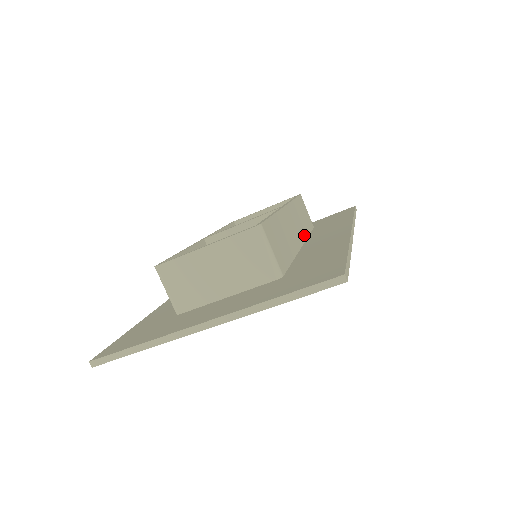
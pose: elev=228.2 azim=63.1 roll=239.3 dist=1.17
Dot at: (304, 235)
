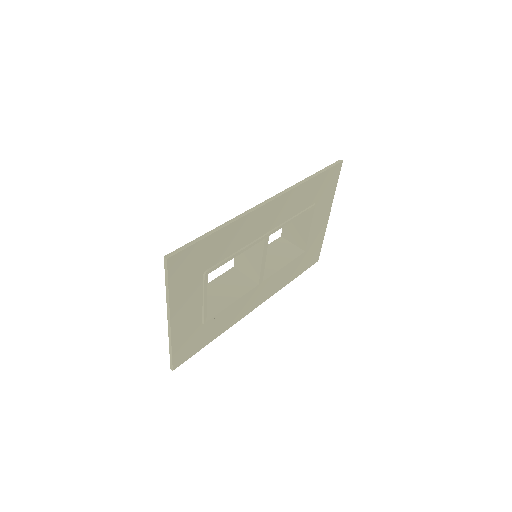
Dot at: occluded
